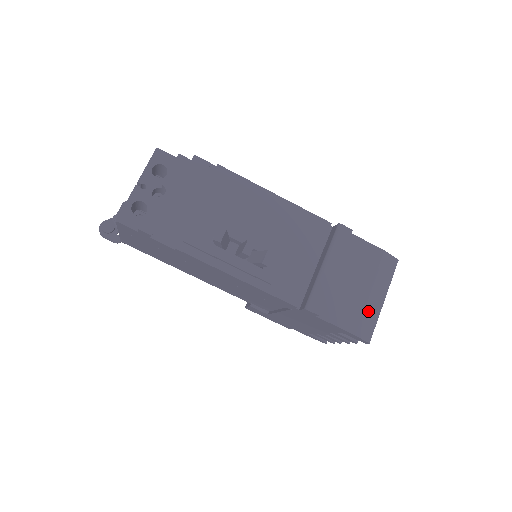
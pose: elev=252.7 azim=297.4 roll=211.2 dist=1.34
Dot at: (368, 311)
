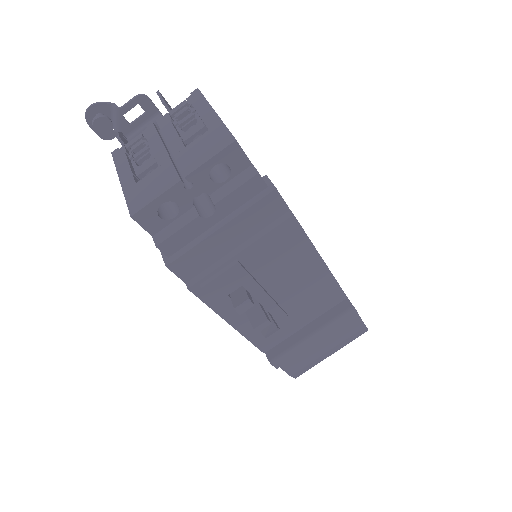
Dot at: (314, 362)
